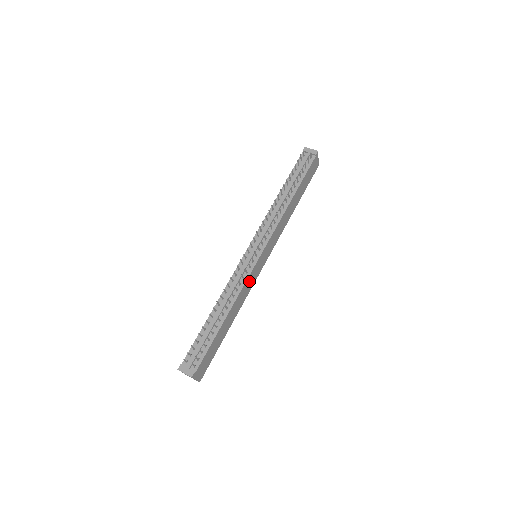
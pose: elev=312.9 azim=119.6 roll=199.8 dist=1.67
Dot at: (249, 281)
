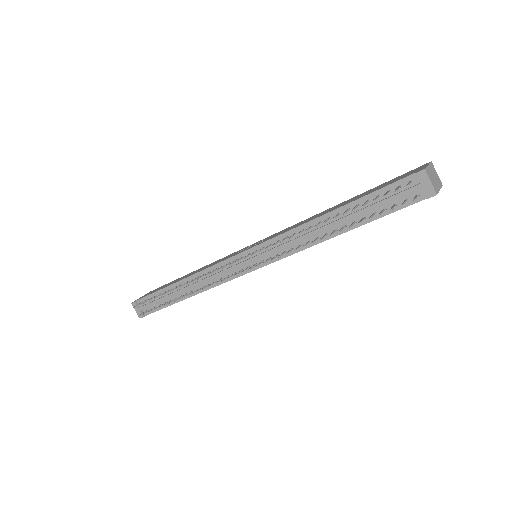
Dot at: occluded
